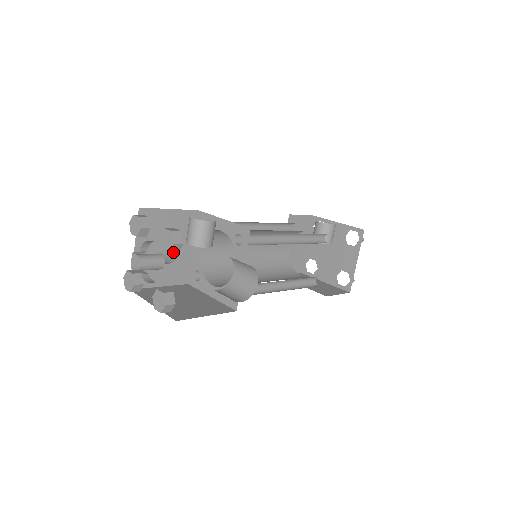
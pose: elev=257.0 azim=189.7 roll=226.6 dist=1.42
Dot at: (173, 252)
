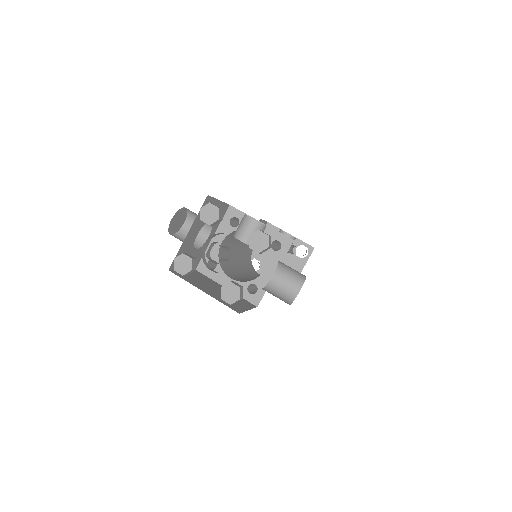
Dot at: (260, 253)
